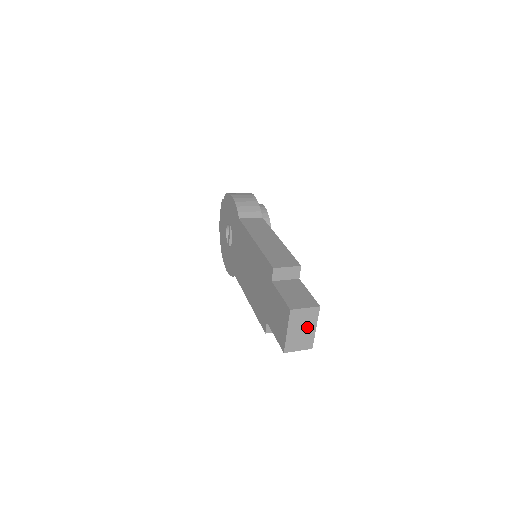
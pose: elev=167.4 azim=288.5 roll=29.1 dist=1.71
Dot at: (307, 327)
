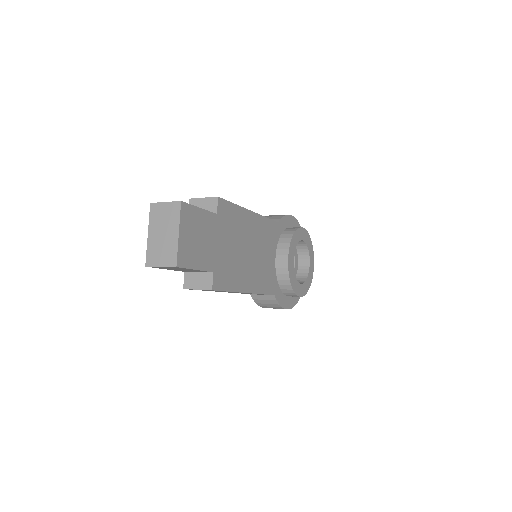
Dot at: (169, 231)
